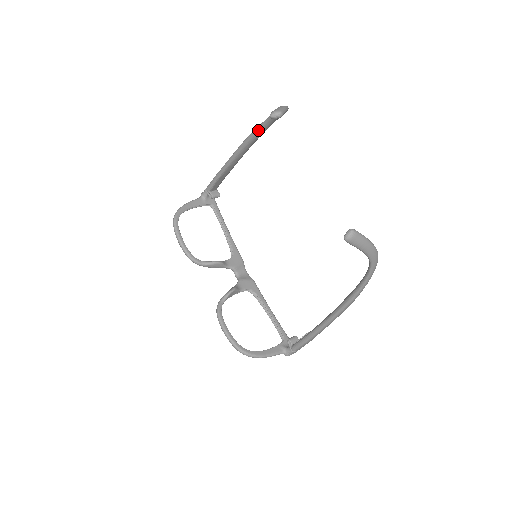
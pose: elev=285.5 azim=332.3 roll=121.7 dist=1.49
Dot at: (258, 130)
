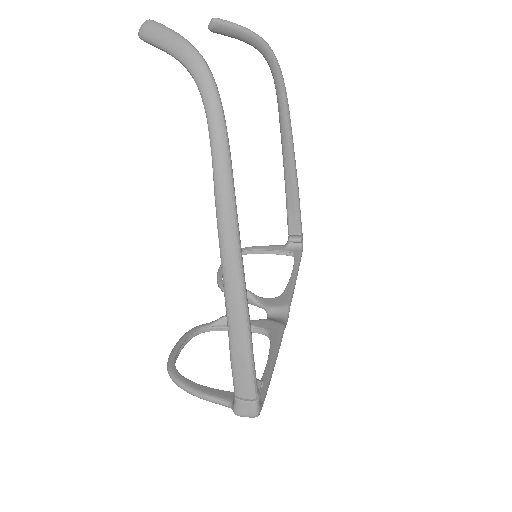
Dot at: (278, 105)
